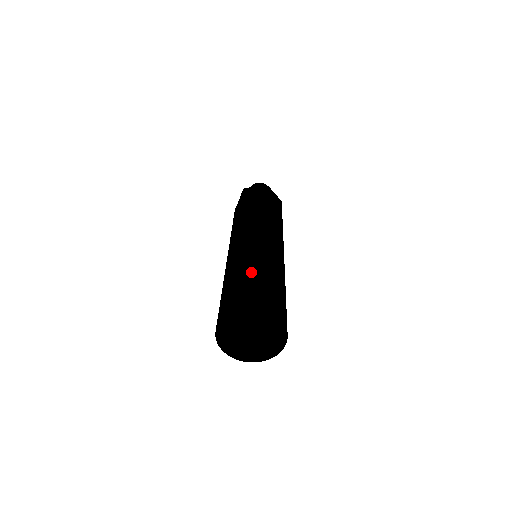
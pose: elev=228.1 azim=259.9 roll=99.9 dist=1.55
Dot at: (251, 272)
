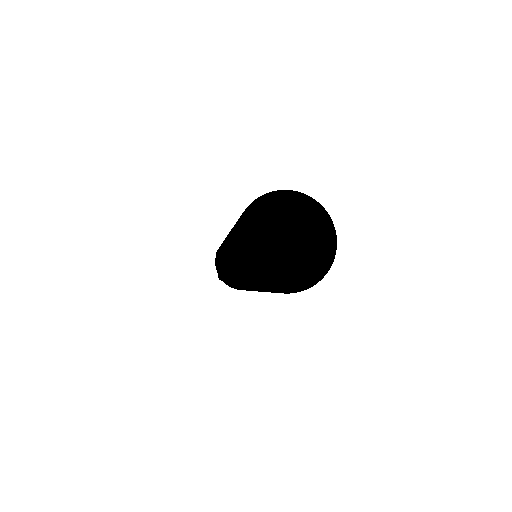
Dot at: occluded
